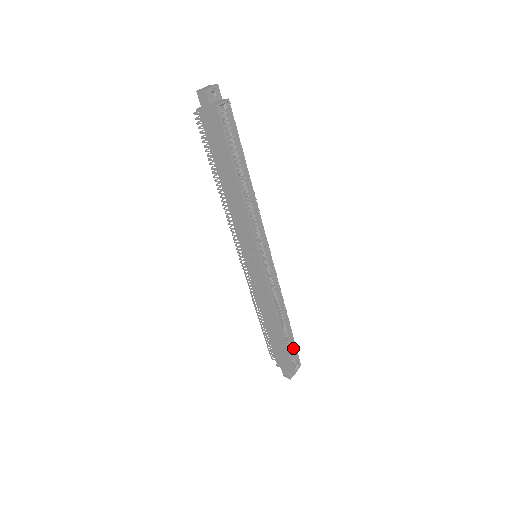
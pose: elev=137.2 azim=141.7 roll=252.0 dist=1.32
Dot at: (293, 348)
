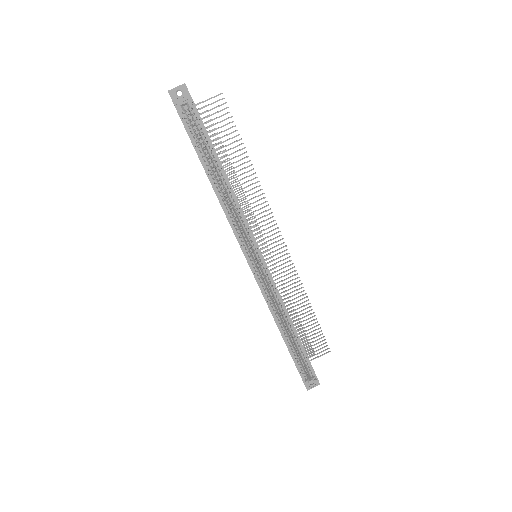
Dot at: (306, 360)
